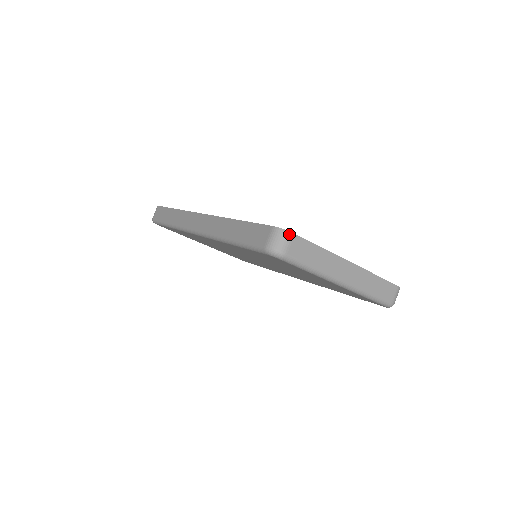
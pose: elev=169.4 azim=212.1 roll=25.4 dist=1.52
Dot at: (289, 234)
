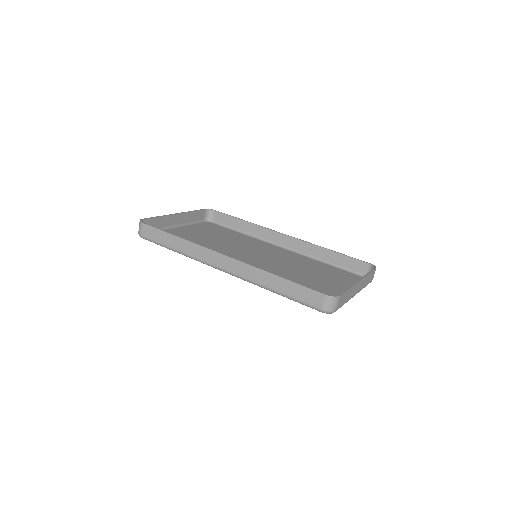
Dot at: (338, 298)
